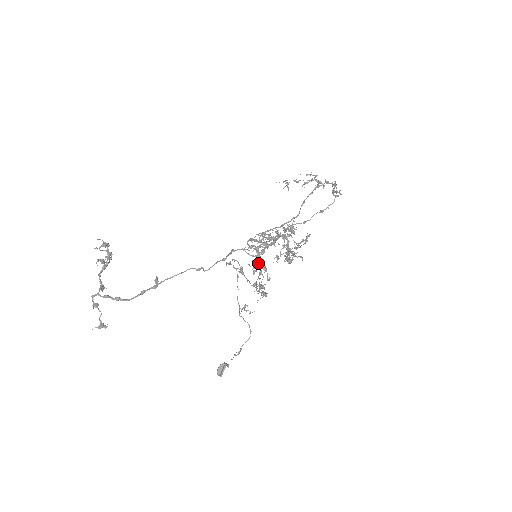
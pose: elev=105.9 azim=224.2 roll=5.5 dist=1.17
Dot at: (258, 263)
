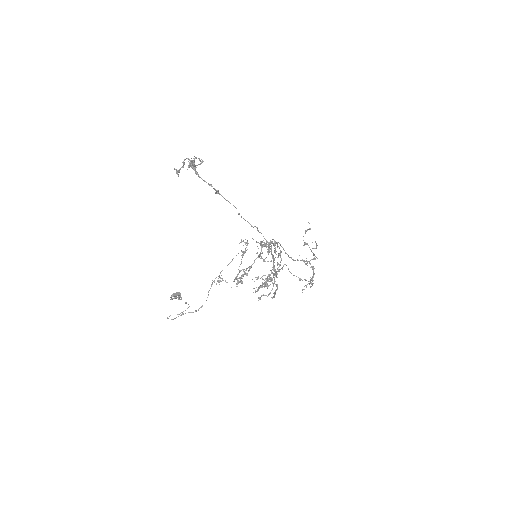
Dot at: (270, 243)
